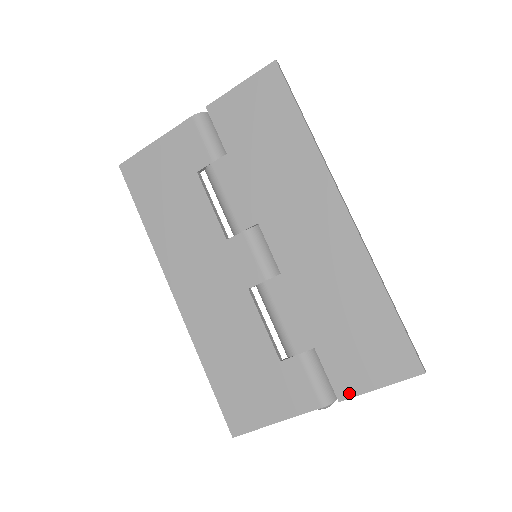
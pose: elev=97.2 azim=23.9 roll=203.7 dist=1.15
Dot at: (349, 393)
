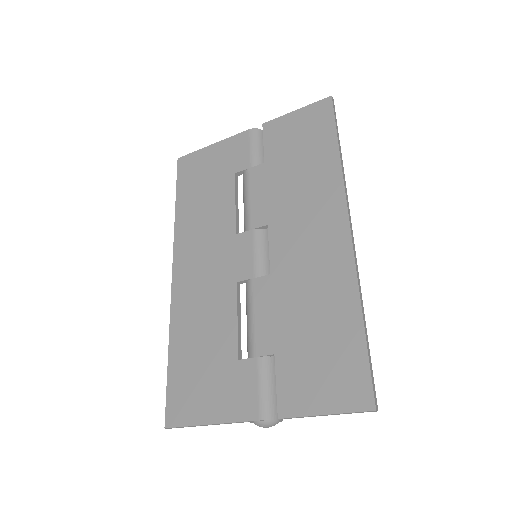
Dot at: (291, 411)
